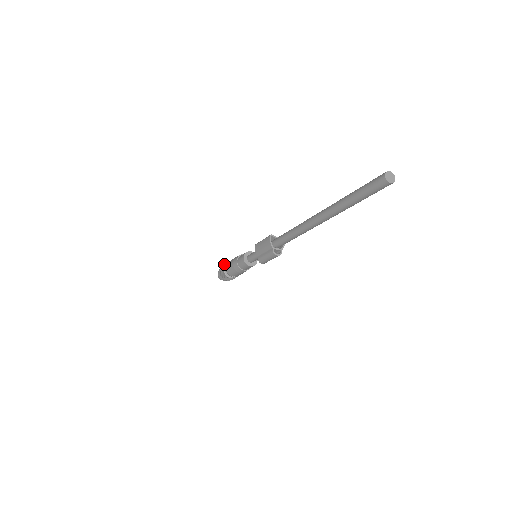
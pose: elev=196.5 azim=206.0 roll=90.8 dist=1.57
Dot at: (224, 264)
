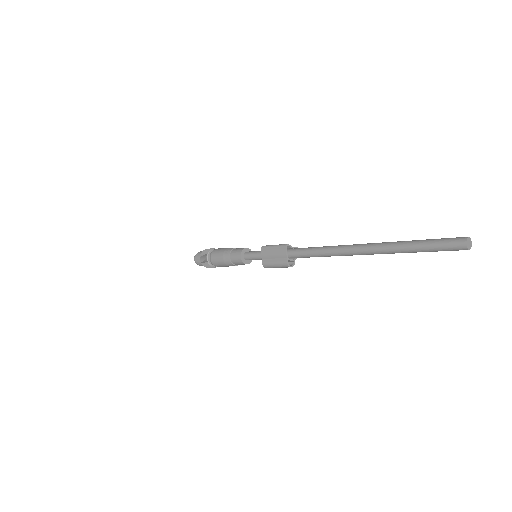
Dot at: (208, 251)
